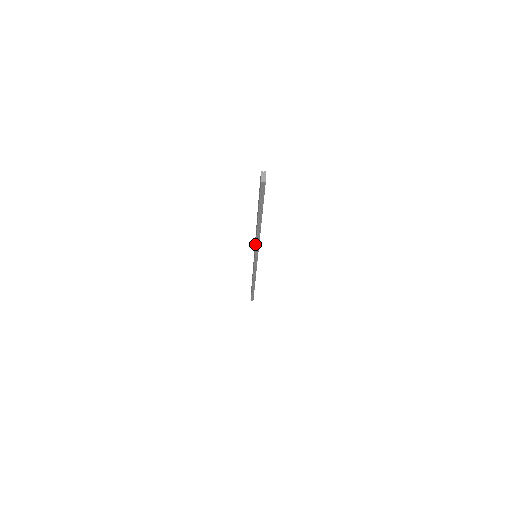
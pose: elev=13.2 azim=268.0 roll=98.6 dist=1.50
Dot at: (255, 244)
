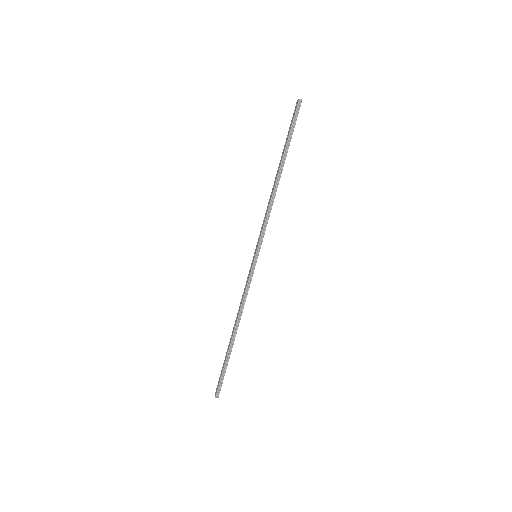
Dot at: (264, 220)
